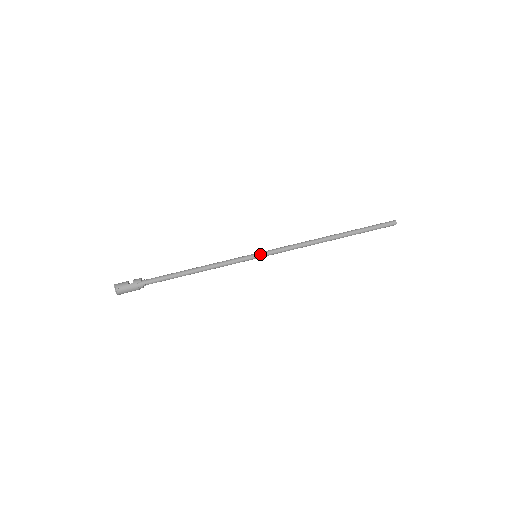
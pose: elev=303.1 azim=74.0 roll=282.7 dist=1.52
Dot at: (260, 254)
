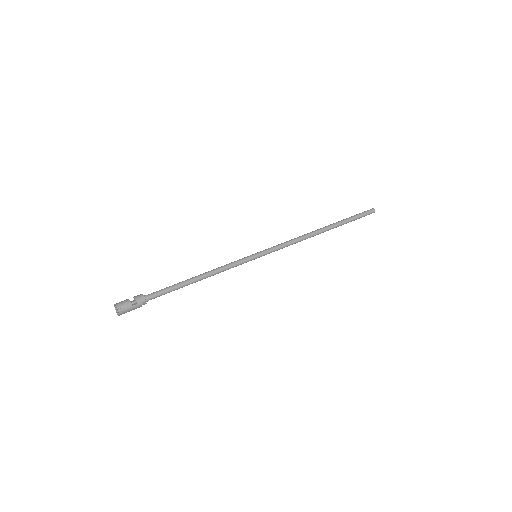
Dot at: (261, 255)
